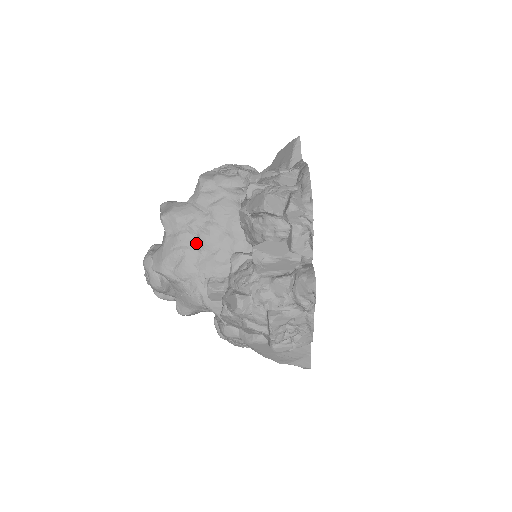
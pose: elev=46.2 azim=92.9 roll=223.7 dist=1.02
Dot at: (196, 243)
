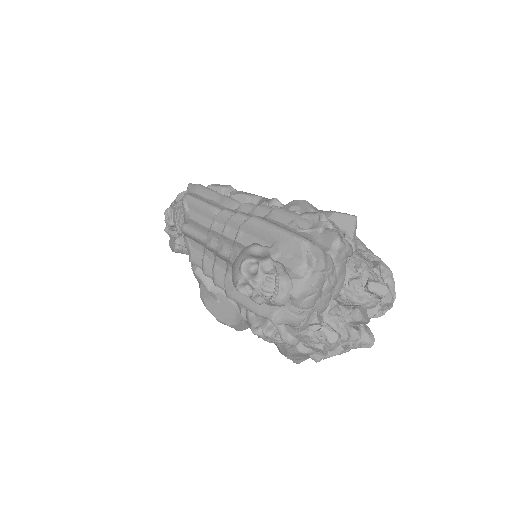
Dot at: (323, 286)
